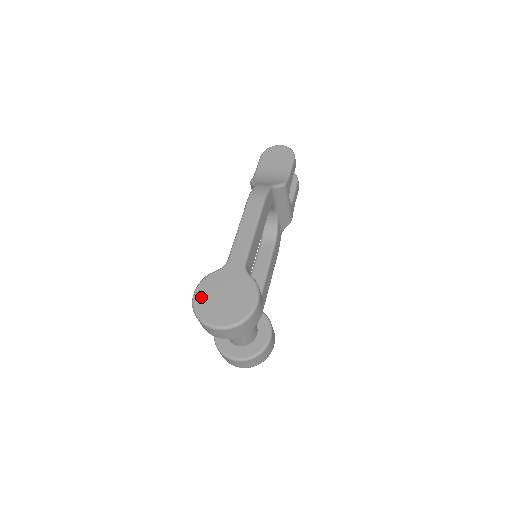
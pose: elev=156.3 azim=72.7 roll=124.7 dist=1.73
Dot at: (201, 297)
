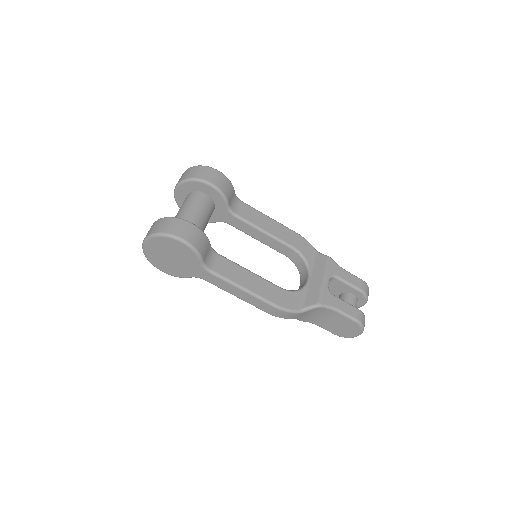
Dot at: occluded
